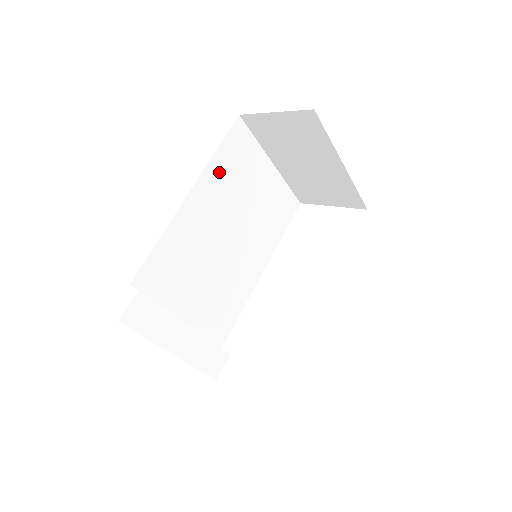
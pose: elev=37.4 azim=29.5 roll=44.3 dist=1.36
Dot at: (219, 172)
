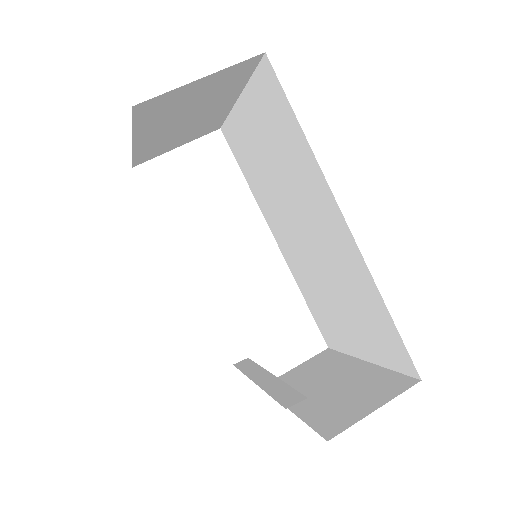
Dot at: occluded
